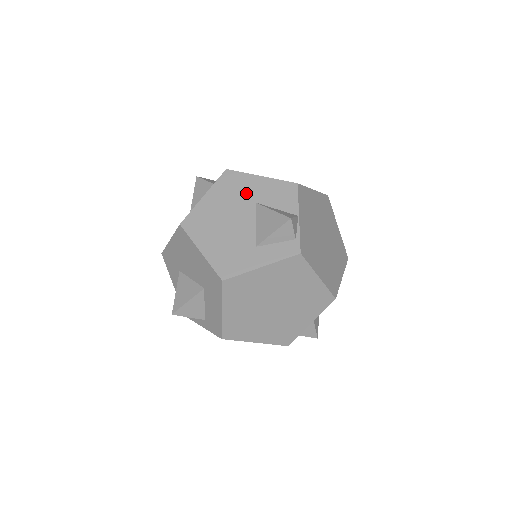
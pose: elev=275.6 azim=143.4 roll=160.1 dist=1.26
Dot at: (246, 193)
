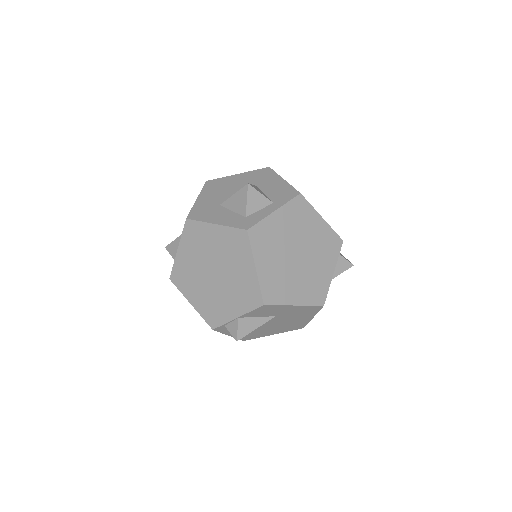
Dot at: occluded
